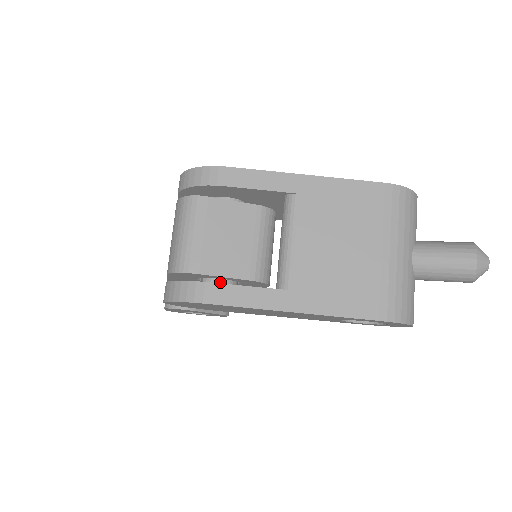
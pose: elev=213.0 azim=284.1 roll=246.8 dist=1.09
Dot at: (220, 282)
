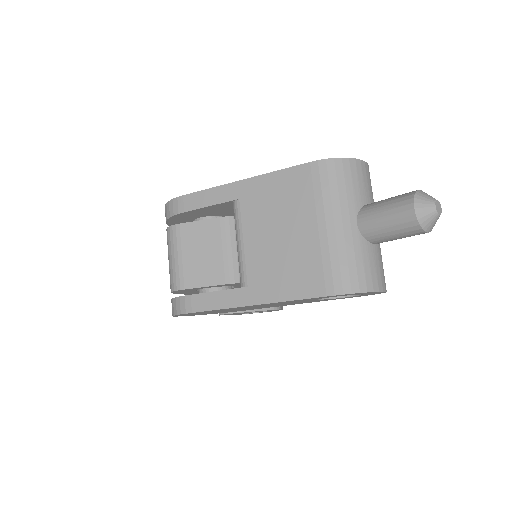
Dot at: (209, 291)
